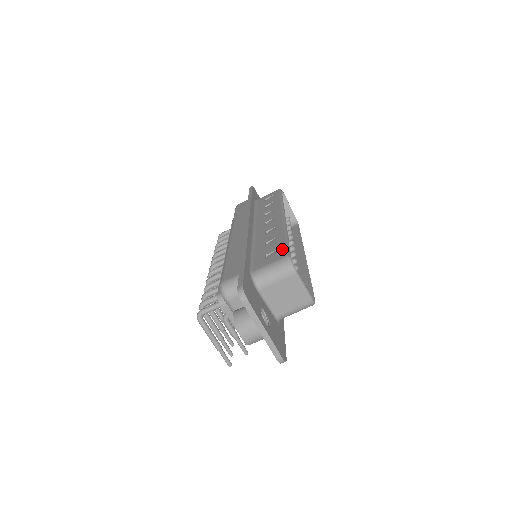
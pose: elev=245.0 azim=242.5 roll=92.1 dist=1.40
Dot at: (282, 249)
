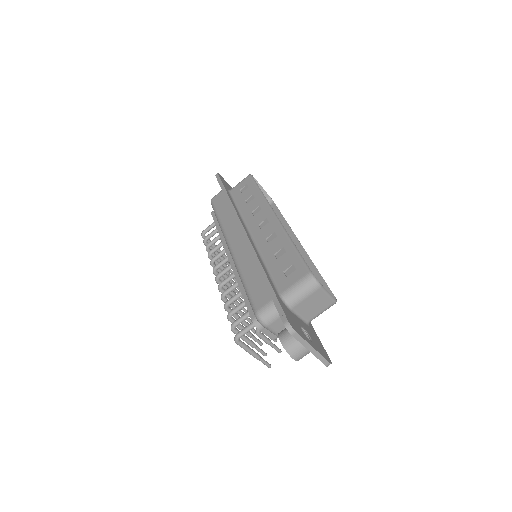
Dot at: (299, 264)
